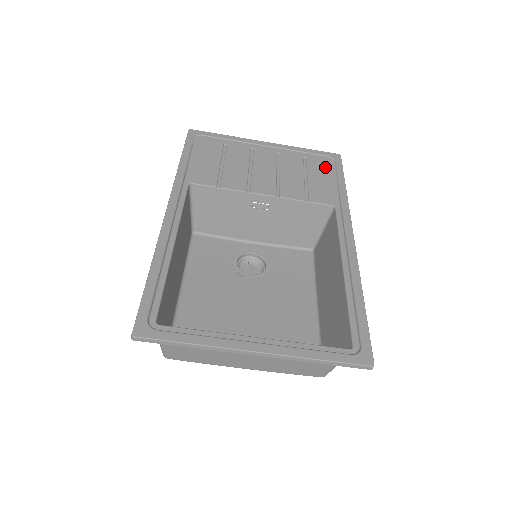
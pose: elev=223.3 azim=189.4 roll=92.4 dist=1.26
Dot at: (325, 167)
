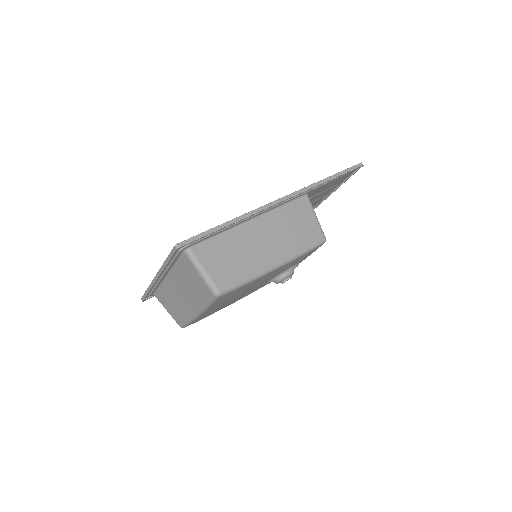
Dot at: occluded
